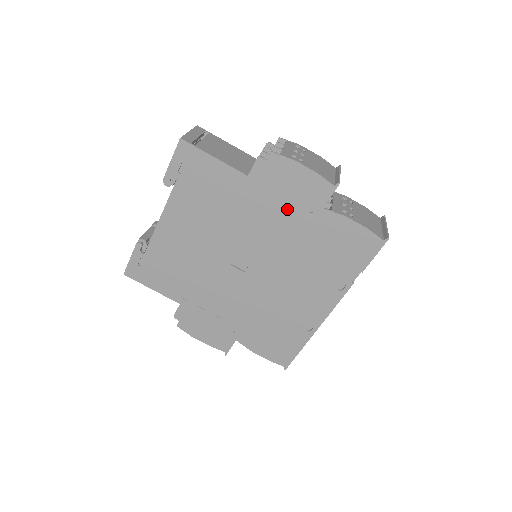
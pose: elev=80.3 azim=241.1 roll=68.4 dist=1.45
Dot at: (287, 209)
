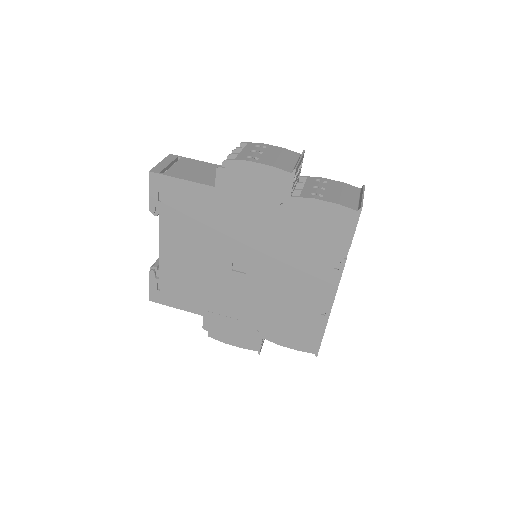
Dot at: (259, 207)
